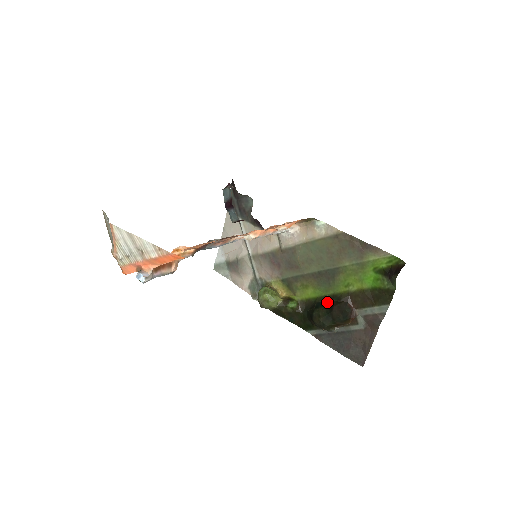
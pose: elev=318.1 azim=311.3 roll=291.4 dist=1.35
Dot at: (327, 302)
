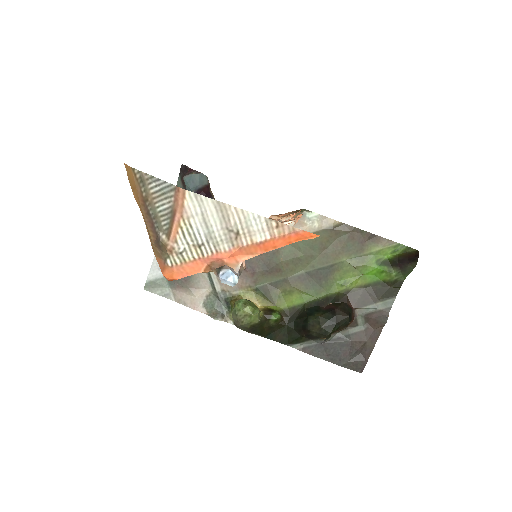
Dot at: (321, 306)
